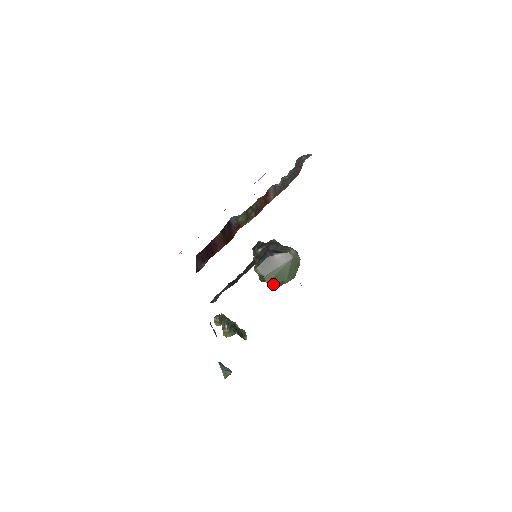
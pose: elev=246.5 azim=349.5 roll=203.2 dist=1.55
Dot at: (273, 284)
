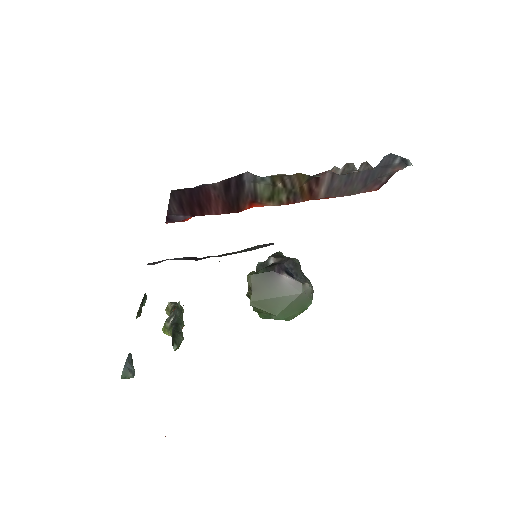
Dot at: (257, 308)
